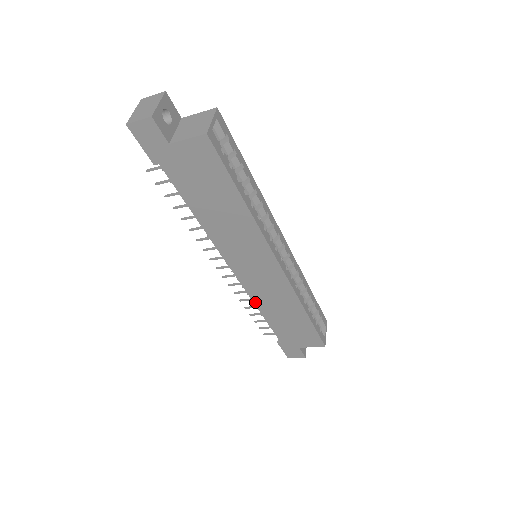
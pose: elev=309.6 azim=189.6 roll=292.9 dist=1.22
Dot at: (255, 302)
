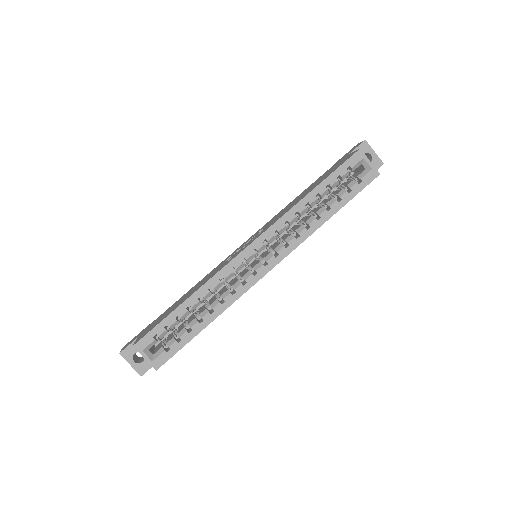
Dot at: occluded
